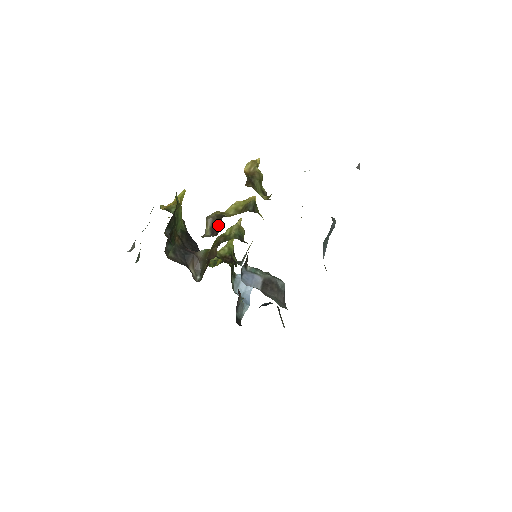
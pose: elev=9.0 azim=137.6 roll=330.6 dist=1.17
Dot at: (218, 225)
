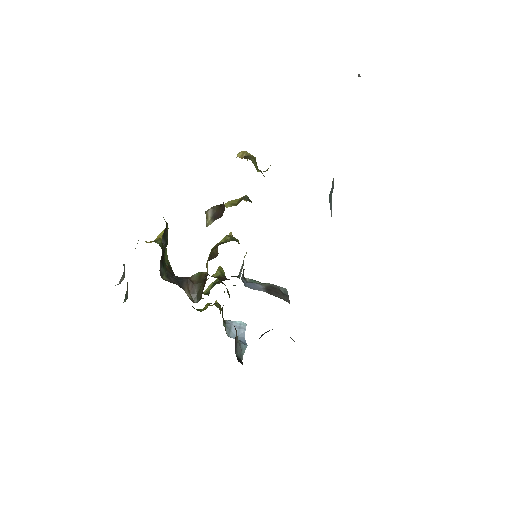
Dot at: (220, 209)
